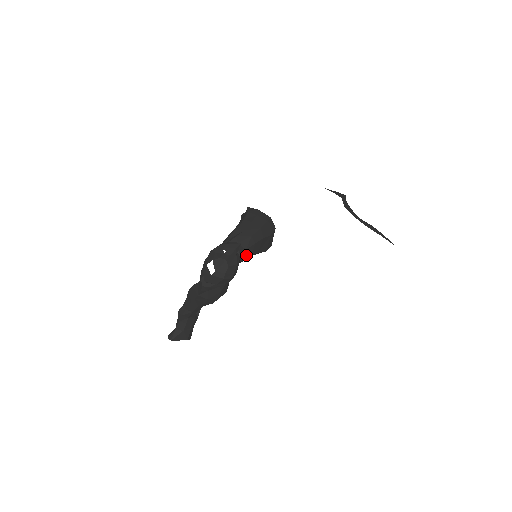
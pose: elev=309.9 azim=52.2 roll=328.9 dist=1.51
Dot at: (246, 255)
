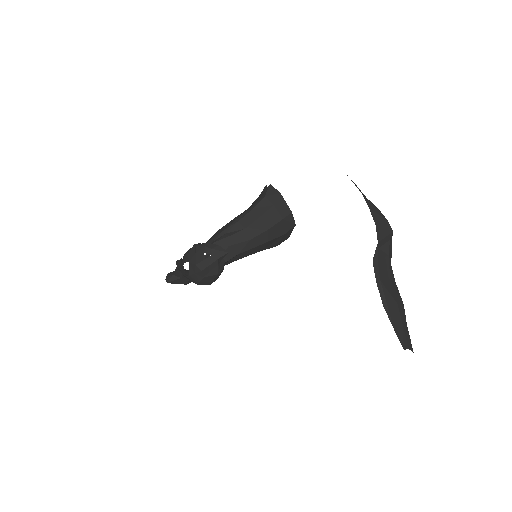
Dot at: (240, 257)
